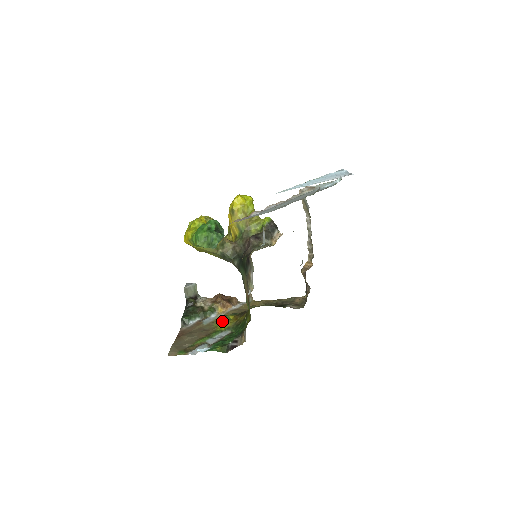
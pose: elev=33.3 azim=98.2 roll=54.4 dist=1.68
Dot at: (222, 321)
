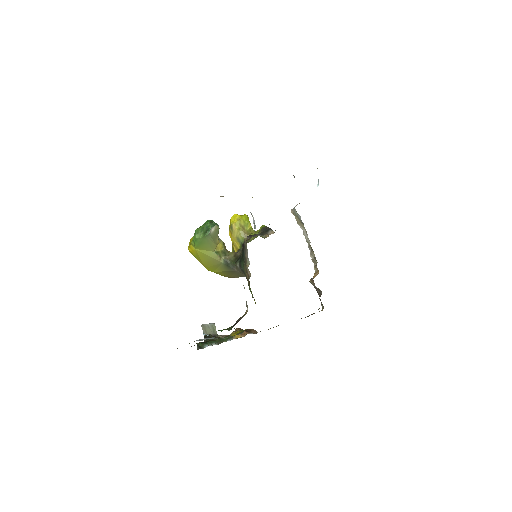
Dot at: occluded
